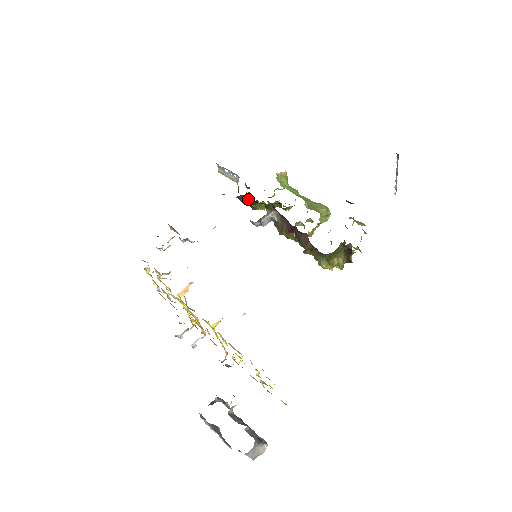
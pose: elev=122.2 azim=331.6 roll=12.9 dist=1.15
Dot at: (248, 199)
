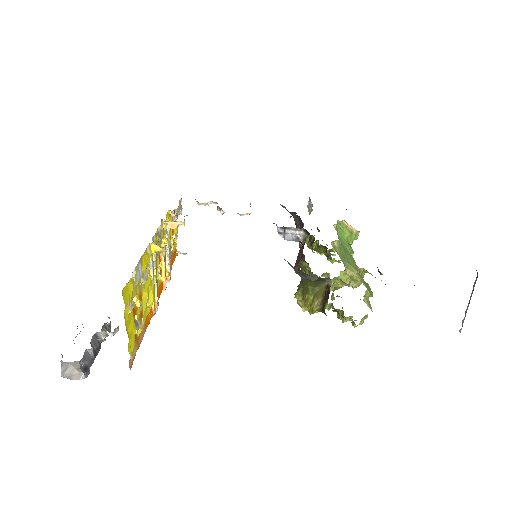
Dot at: (300, 222)
